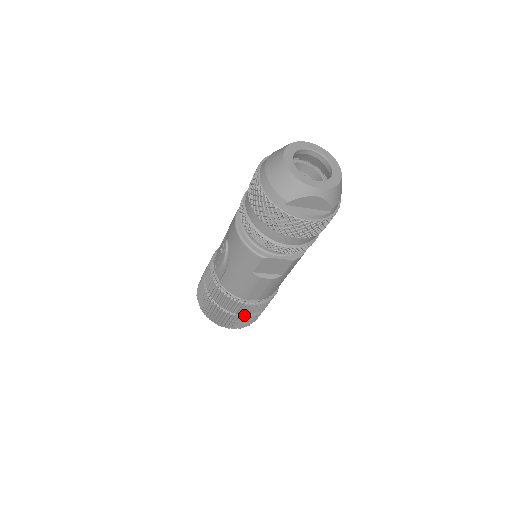
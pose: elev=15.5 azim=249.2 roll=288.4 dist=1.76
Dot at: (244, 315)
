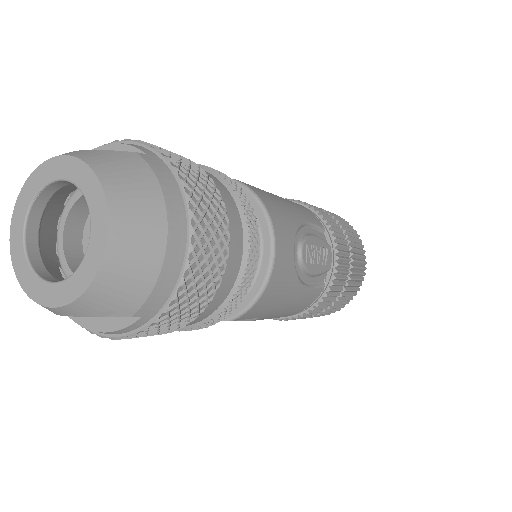
Dot at: occluded
